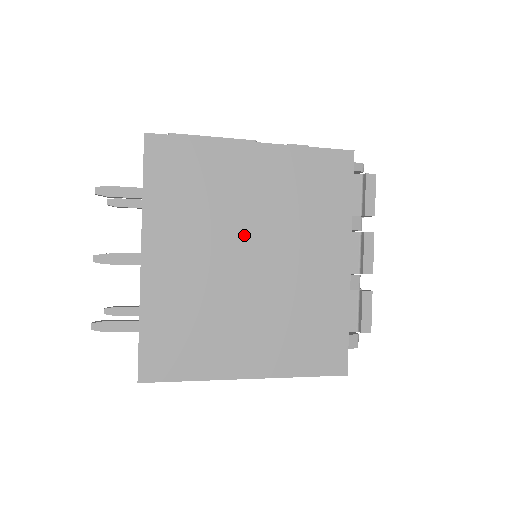
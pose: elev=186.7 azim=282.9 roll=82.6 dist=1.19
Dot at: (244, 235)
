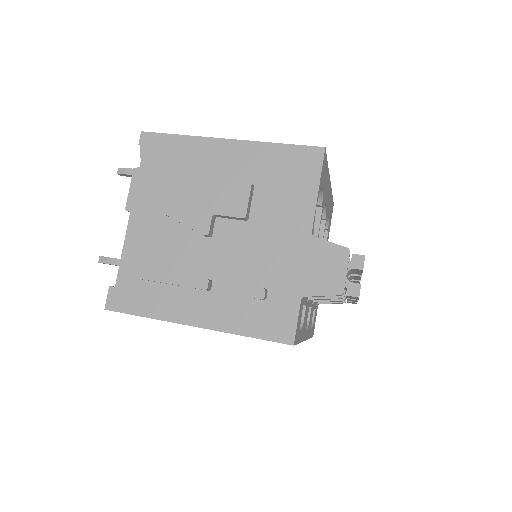
Dot at: occluded
